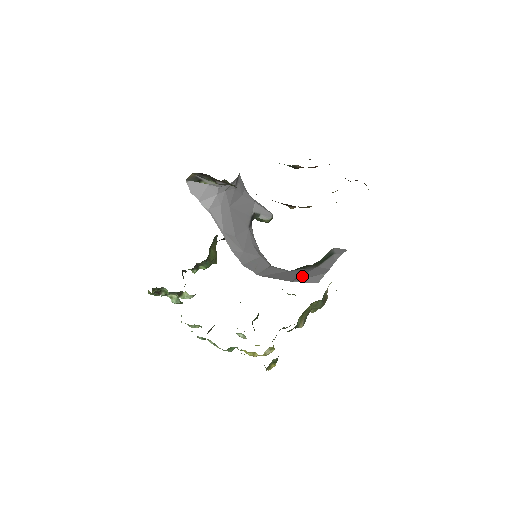
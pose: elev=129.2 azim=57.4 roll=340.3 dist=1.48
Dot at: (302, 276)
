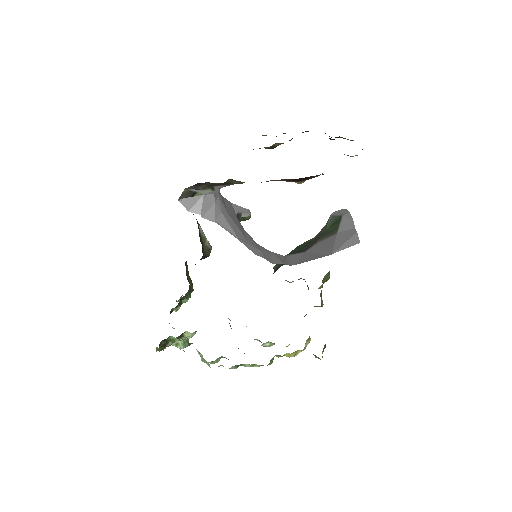
Dot at: (335, 246)
